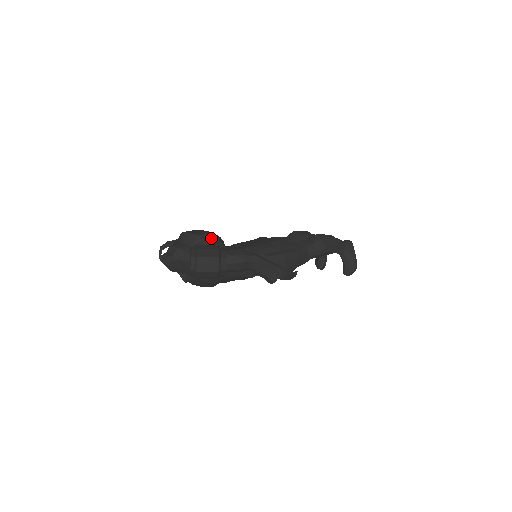
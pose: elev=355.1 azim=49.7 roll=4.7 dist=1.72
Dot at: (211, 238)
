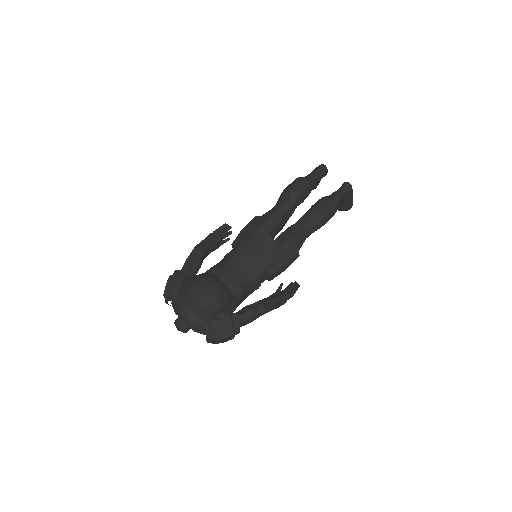
Dot at: (221, 306)
